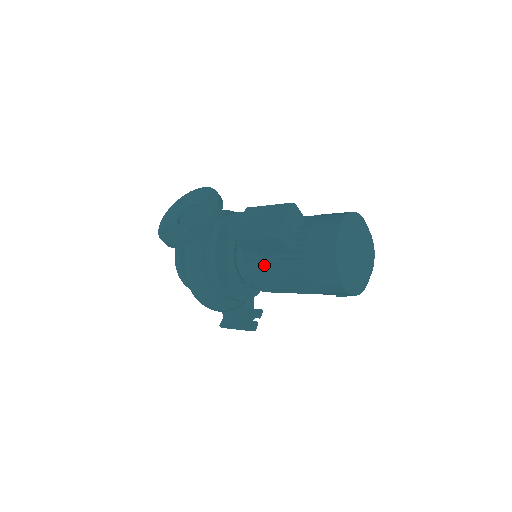
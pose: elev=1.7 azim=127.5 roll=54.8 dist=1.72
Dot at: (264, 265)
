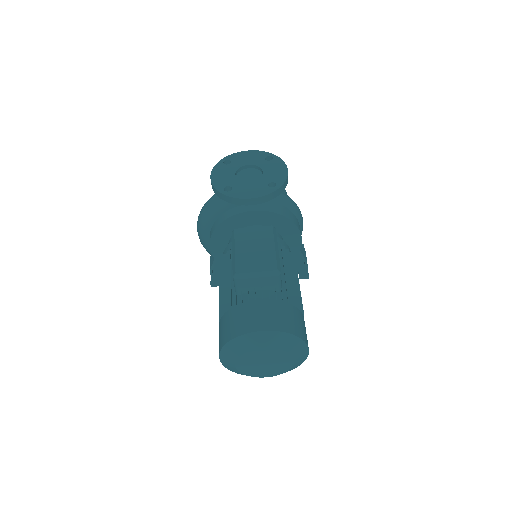
Dot at: (228, 271)
